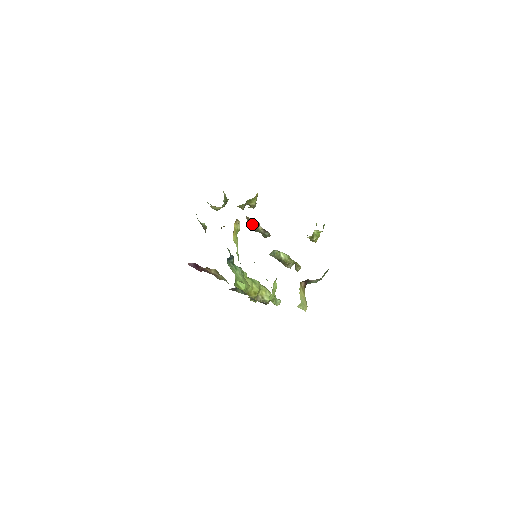
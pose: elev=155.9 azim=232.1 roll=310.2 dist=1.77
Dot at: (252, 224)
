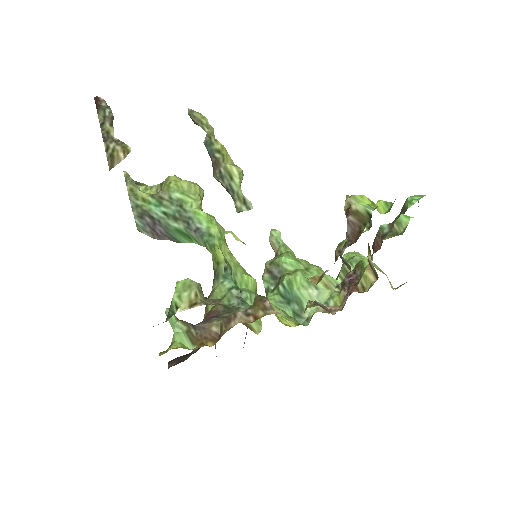
Dot at: occluded
